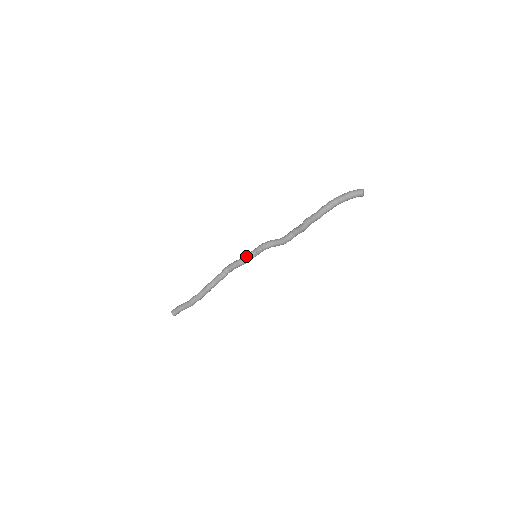
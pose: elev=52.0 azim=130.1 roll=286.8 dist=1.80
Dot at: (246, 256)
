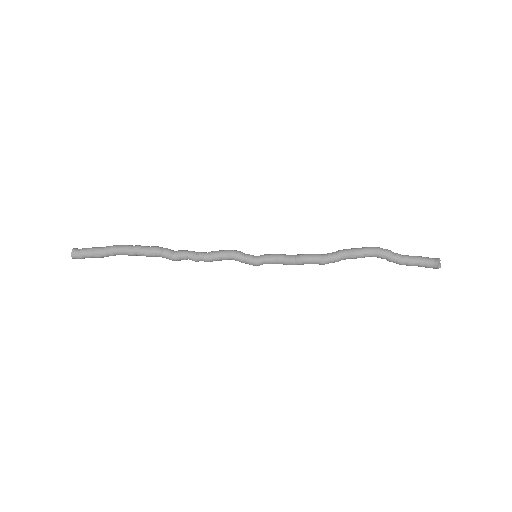
Dot at: occluded
